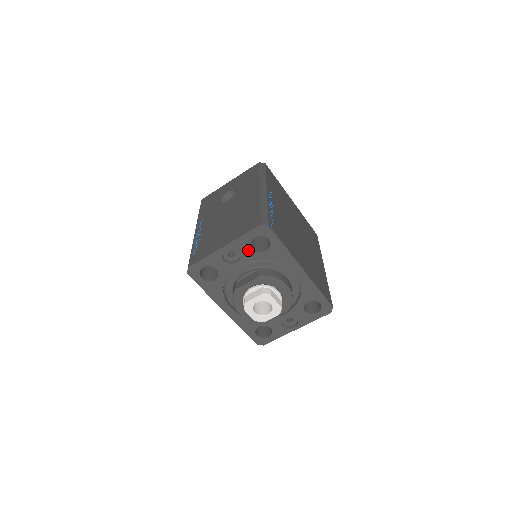
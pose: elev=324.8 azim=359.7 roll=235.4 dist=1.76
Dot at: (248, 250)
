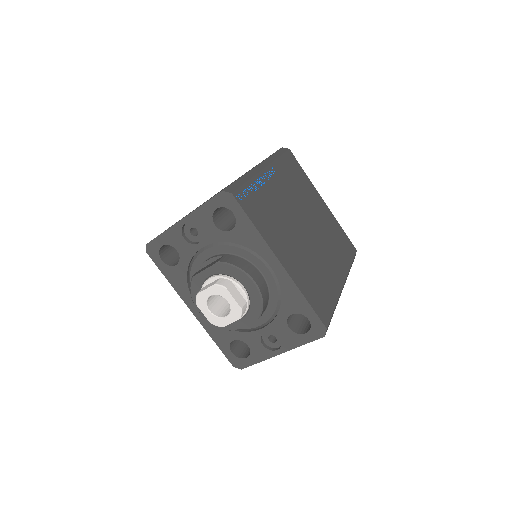
Dot at: (210, 227)
